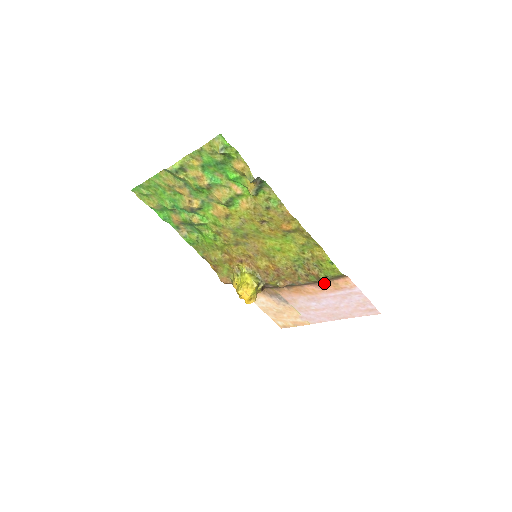
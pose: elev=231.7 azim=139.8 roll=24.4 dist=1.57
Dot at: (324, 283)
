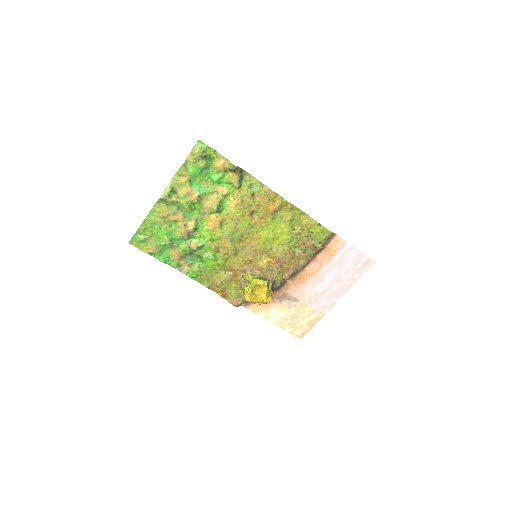
Dot at: (320, 254)
